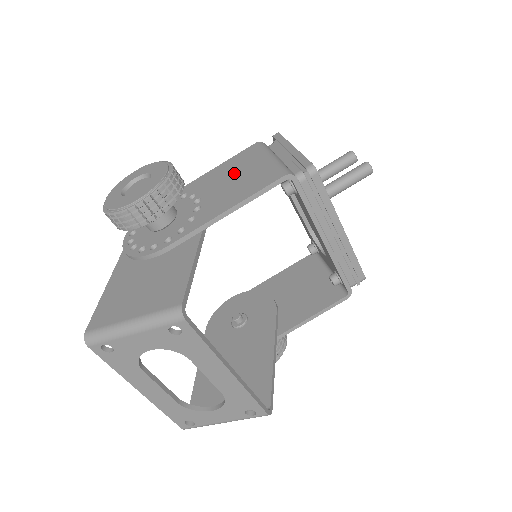
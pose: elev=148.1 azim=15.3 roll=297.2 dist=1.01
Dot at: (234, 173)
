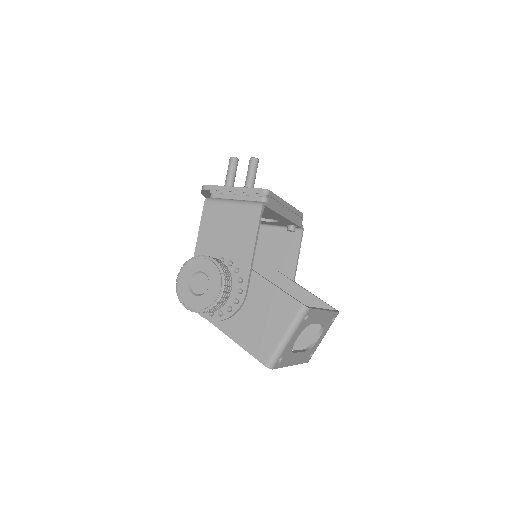
Dot at: (221, 228)
